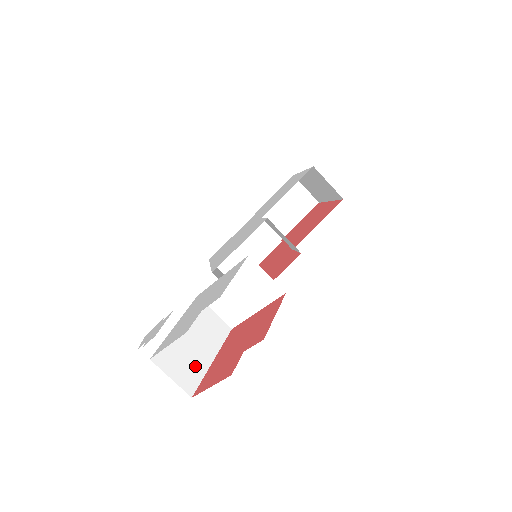
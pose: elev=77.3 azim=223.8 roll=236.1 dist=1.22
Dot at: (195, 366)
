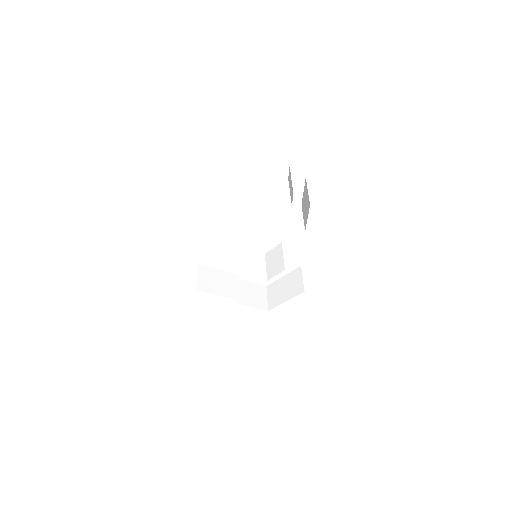
Dot at: occluded
